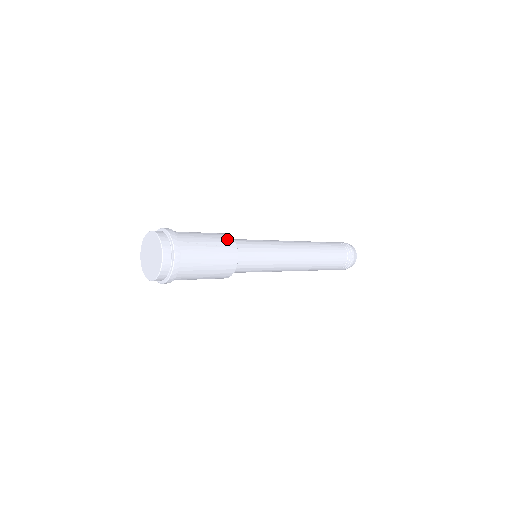
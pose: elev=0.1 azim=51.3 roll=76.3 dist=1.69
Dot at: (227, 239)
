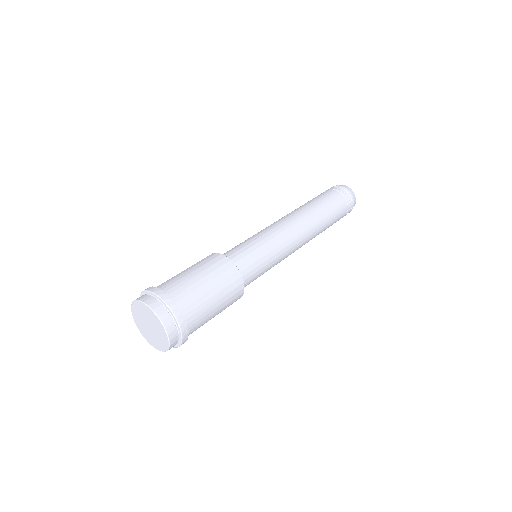
Dot at: (220, 261)
